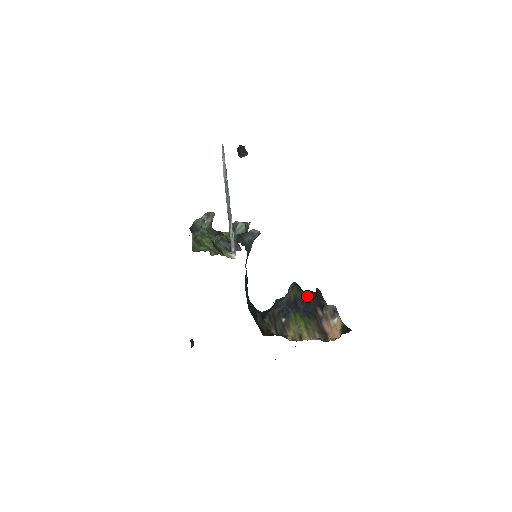
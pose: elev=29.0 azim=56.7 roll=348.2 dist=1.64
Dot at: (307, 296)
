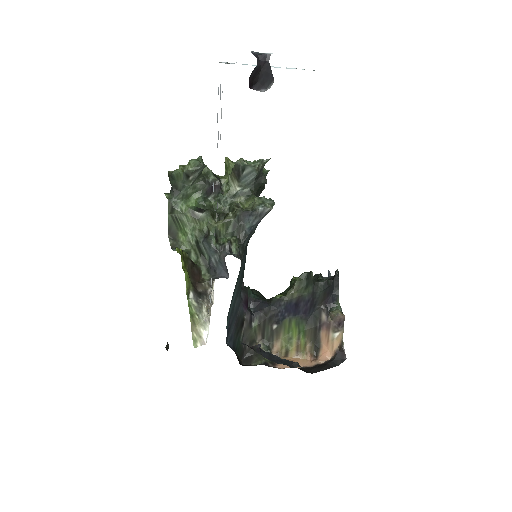
Dot at: (316, 294)
